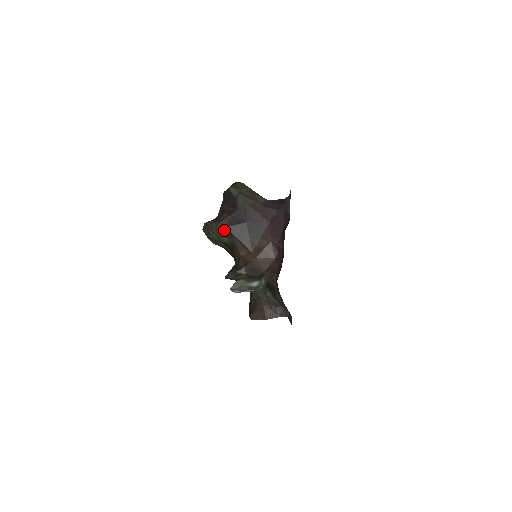
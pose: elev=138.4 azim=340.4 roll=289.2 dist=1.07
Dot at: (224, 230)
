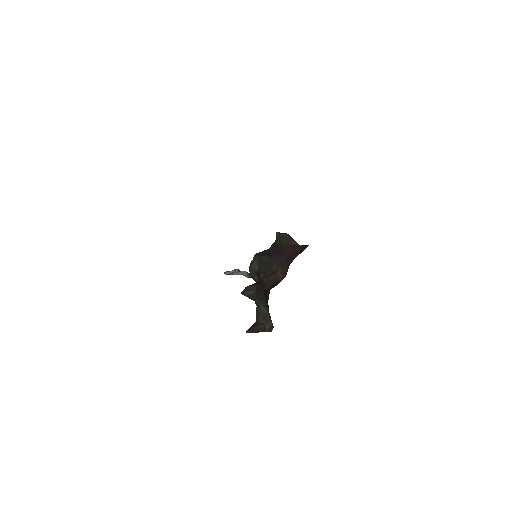
Dot at: (258, 259)
